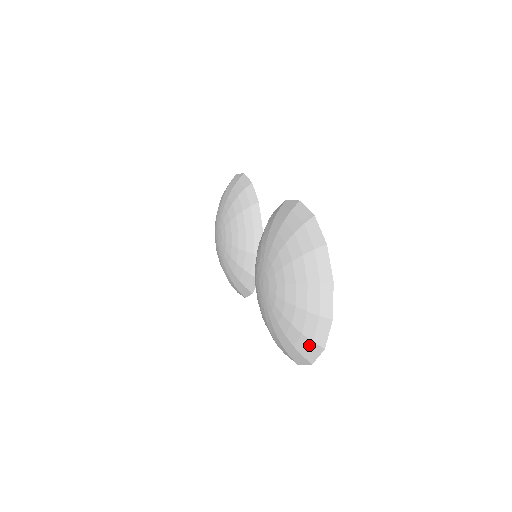
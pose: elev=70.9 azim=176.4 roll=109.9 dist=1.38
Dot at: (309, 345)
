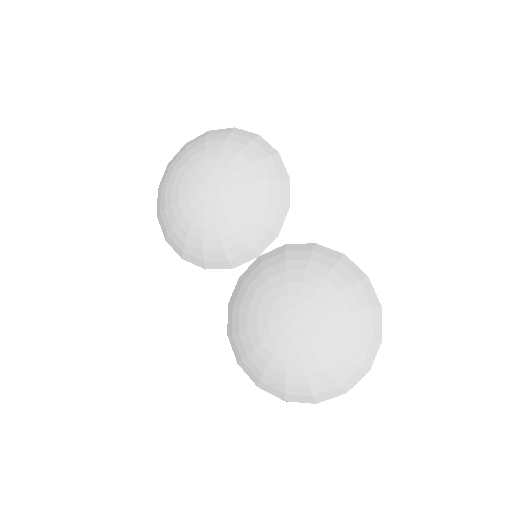
Dot at: (305, 395)
